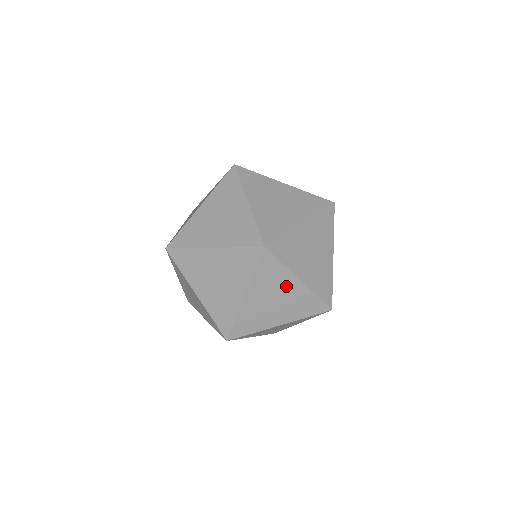
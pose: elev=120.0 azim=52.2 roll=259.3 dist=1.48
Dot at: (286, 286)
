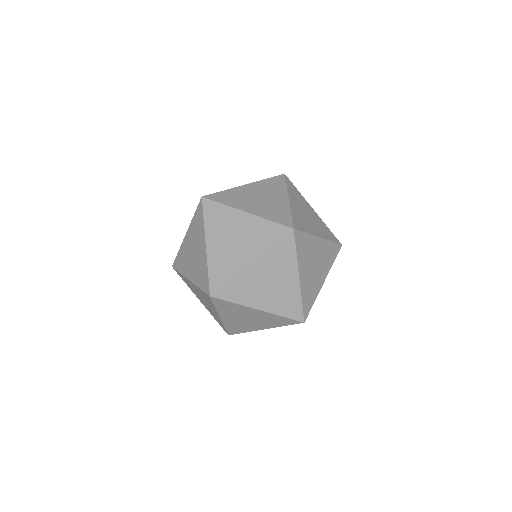
Dot at: (308, 208)
